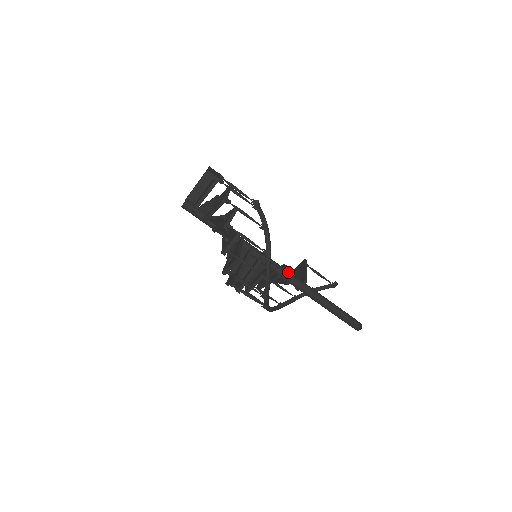
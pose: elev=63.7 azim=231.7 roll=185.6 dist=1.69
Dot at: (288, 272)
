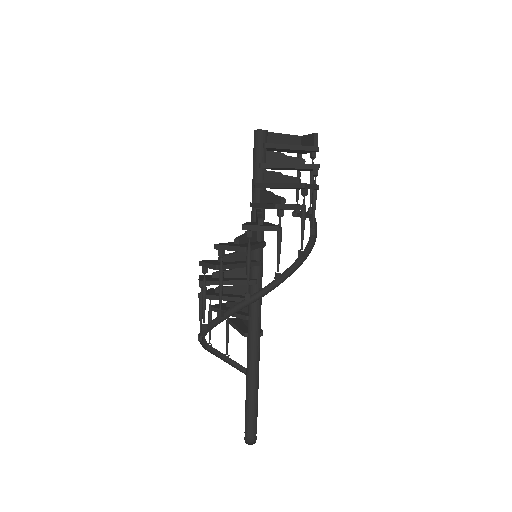
Dot at: occluded
